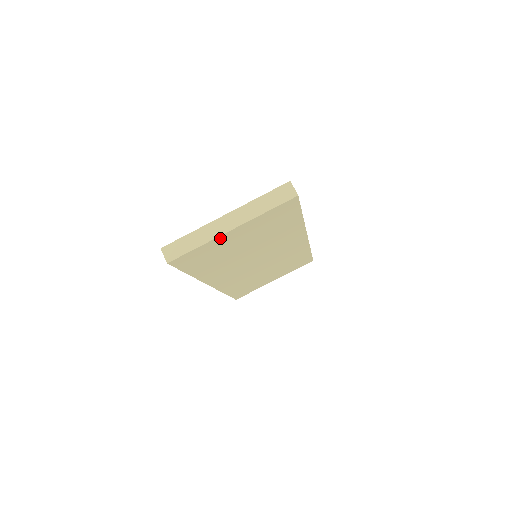
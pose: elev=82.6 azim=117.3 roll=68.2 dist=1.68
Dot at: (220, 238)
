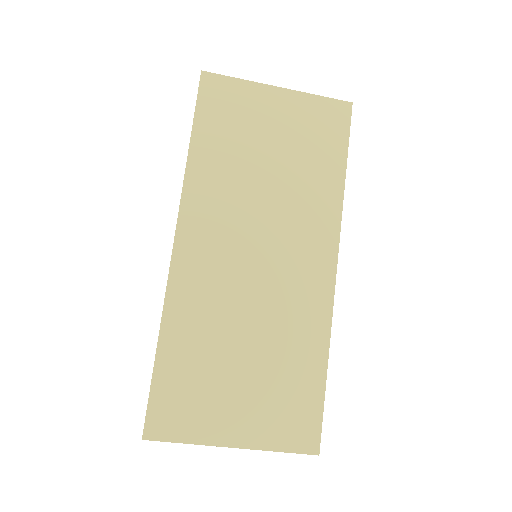
Dot at: occluded
